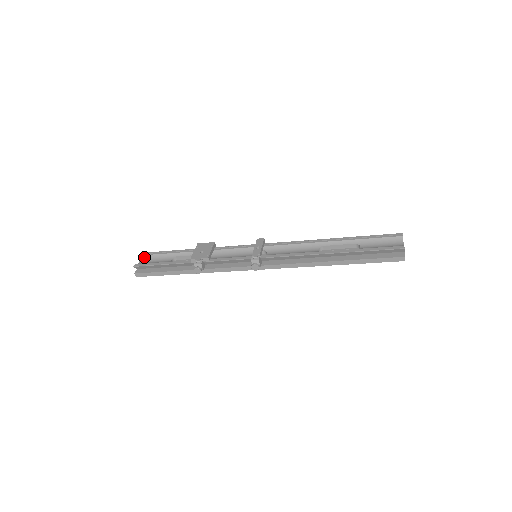
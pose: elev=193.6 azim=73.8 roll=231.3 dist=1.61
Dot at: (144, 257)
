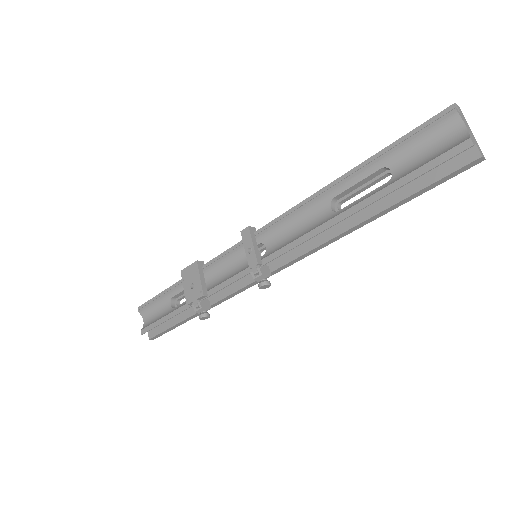
Dot at: (143, 312)
